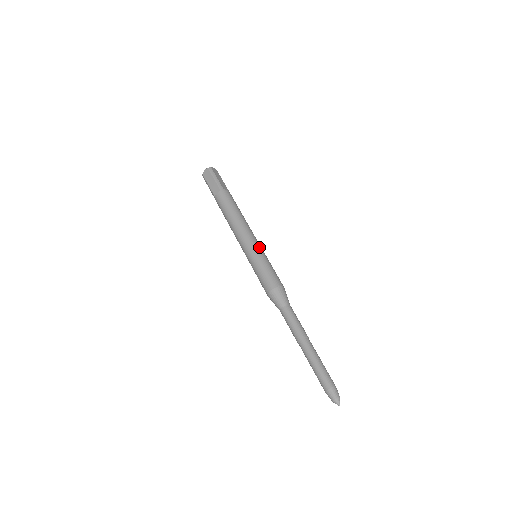
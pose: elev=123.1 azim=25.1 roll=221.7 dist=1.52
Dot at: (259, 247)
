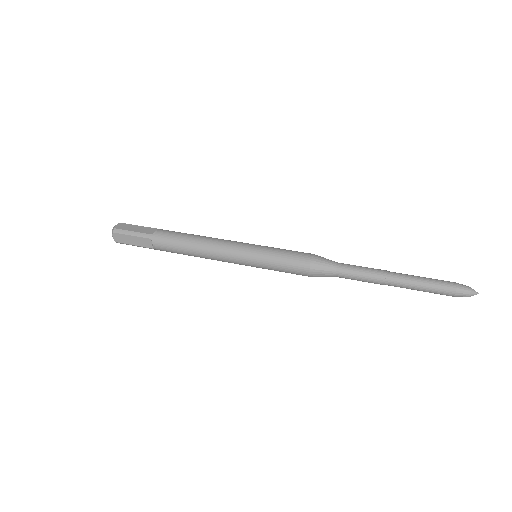
Dot at: occluded
